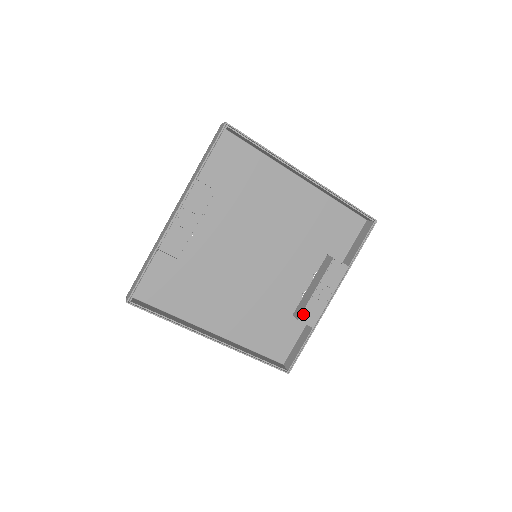
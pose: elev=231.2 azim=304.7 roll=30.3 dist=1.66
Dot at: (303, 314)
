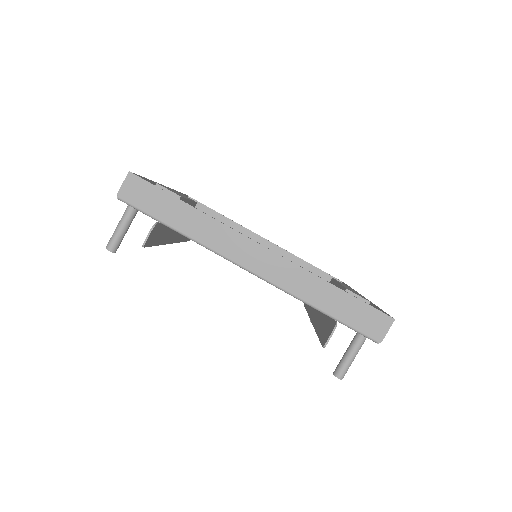
Dot at: occluded
